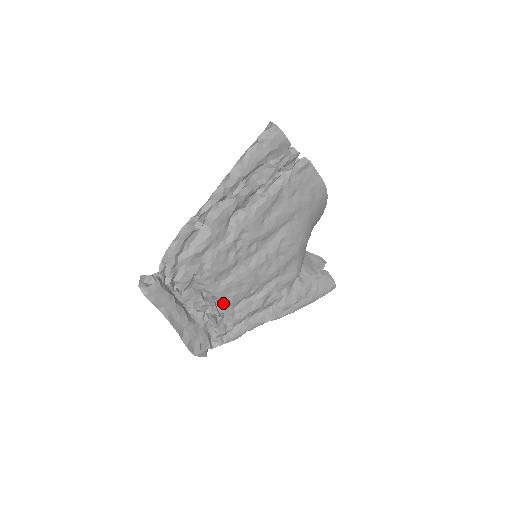
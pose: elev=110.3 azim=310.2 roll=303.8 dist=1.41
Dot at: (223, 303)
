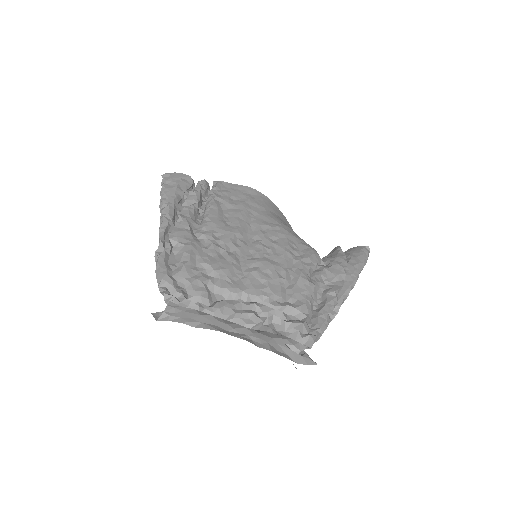
Dot at: (267, 299)
